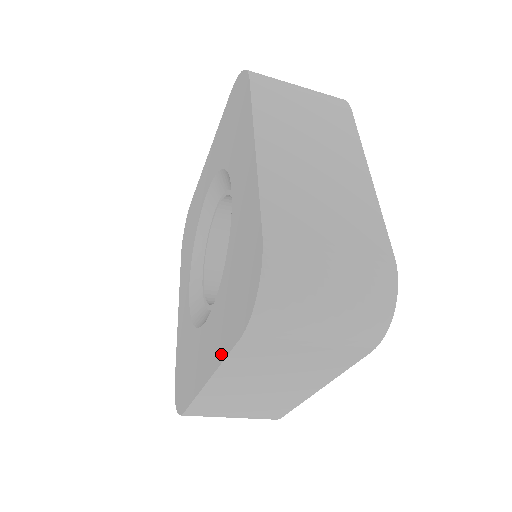
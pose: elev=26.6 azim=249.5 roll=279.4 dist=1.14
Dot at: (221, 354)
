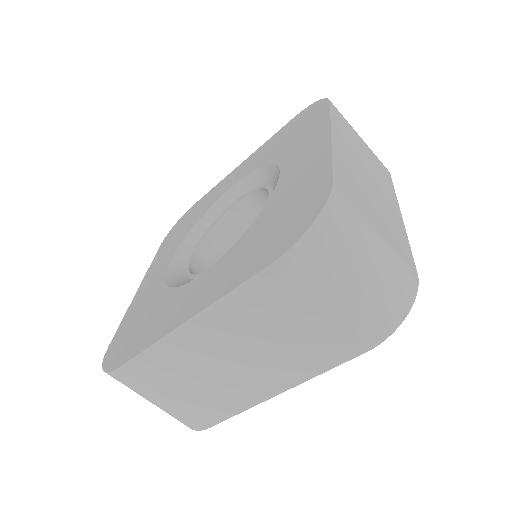
Dot at: (226, 288)
